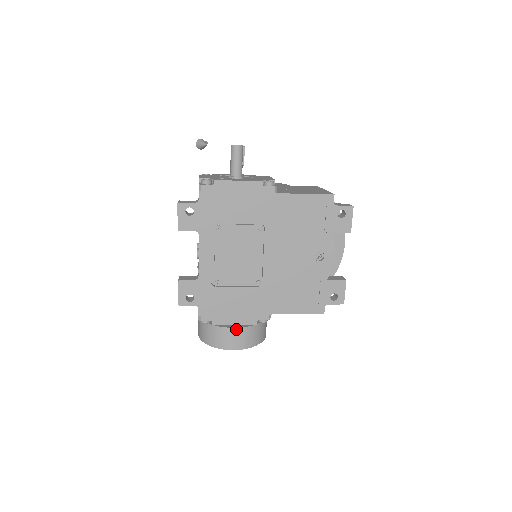
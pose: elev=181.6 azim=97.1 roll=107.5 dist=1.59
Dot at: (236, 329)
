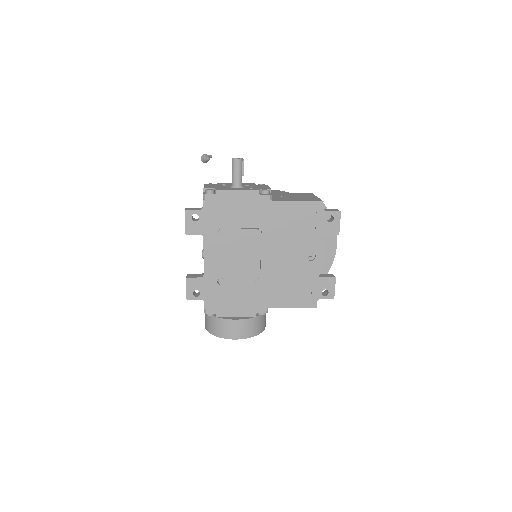
Dot at: (237, 321)
